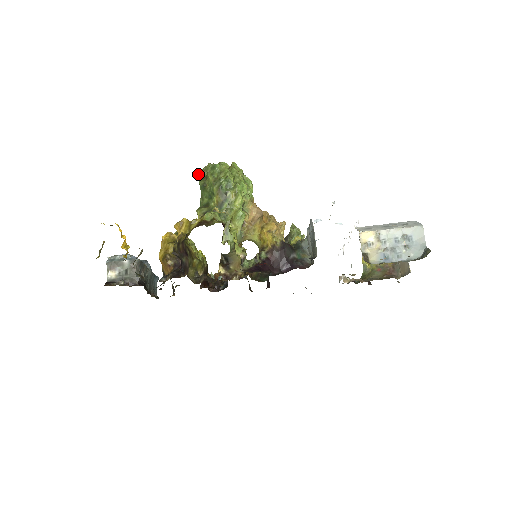
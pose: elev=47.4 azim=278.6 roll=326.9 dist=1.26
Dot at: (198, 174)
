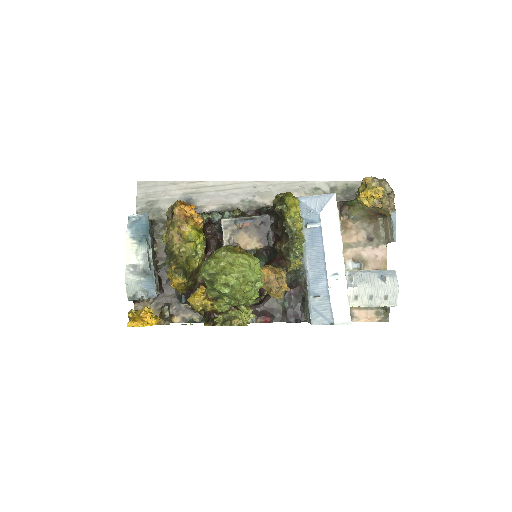
Dot at: occluded
